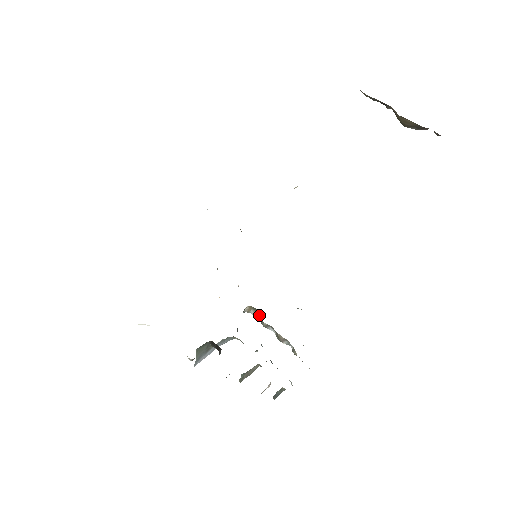
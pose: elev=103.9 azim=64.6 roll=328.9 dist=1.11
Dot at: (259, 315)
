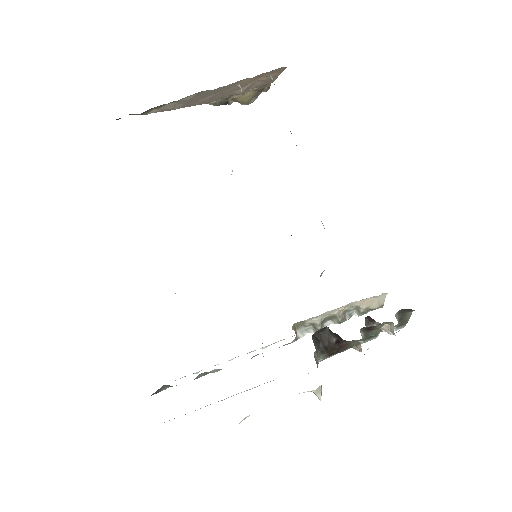
Dot at: (307, 326)
